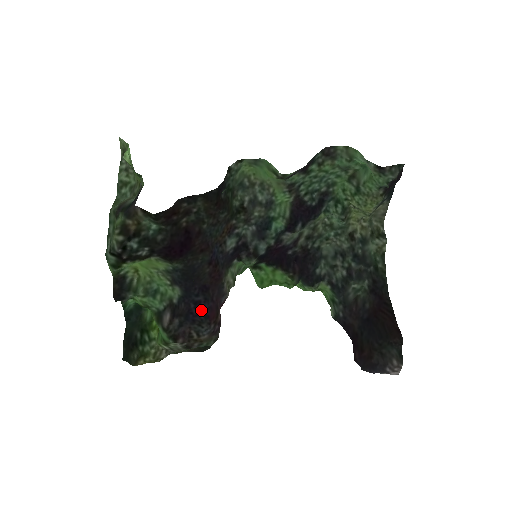
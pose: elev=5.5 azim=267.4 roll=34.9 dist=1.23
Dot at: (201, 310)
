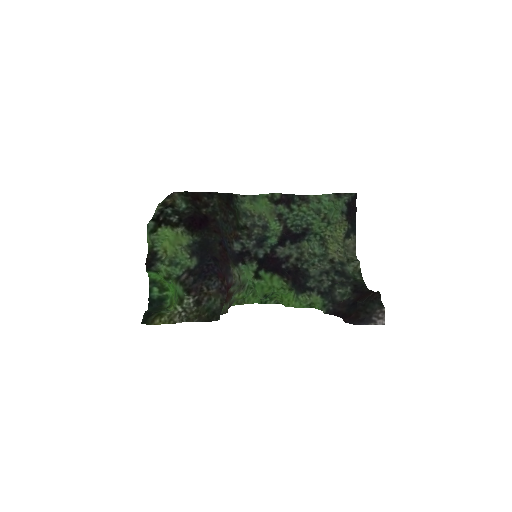
Dot at: (212, 269)
